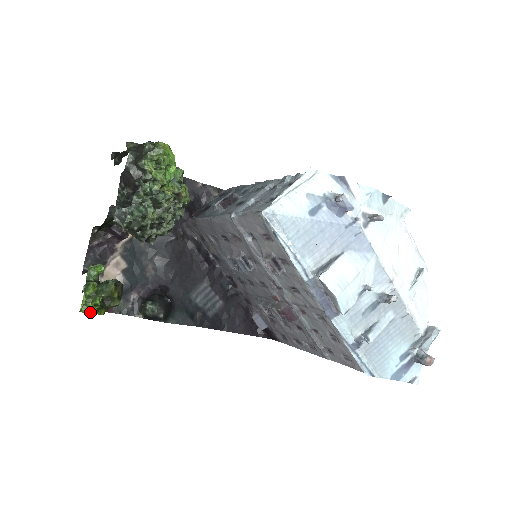
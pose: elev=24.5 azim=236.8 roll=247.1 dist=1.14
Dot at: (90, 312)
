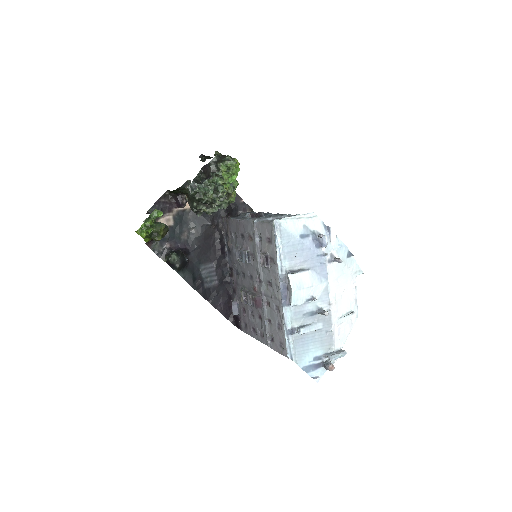
Dot at: (142, 235)
